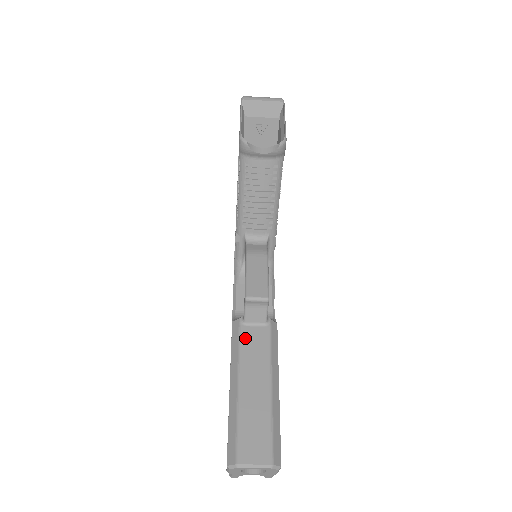
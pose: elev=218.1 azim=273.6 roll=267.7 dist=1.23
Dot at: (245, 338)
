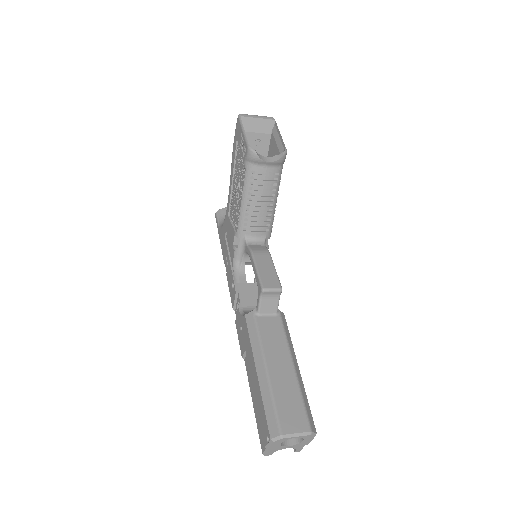
Dot at: (262, 327)
